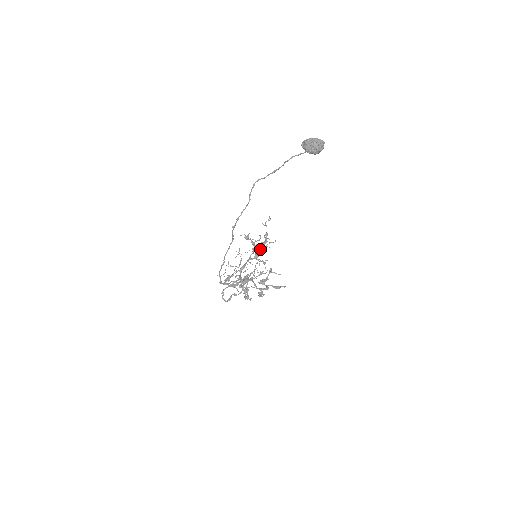
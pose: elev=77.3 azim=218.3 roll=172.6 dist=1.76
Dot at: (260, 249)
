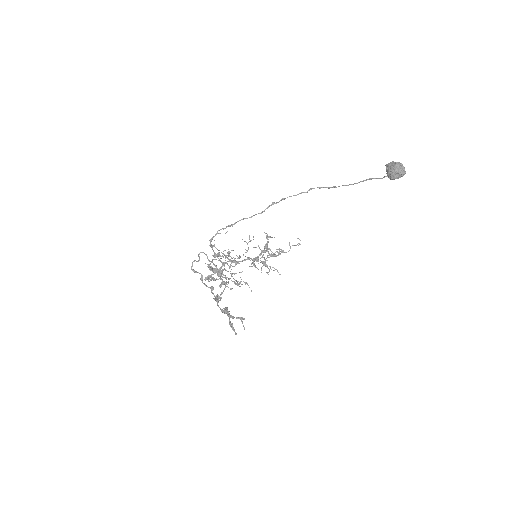
Dot at: occluded
